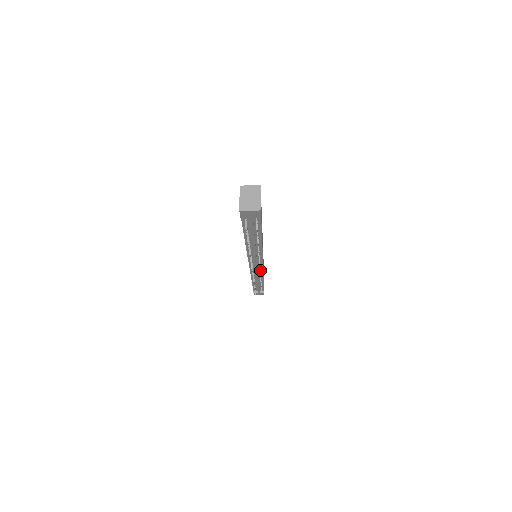
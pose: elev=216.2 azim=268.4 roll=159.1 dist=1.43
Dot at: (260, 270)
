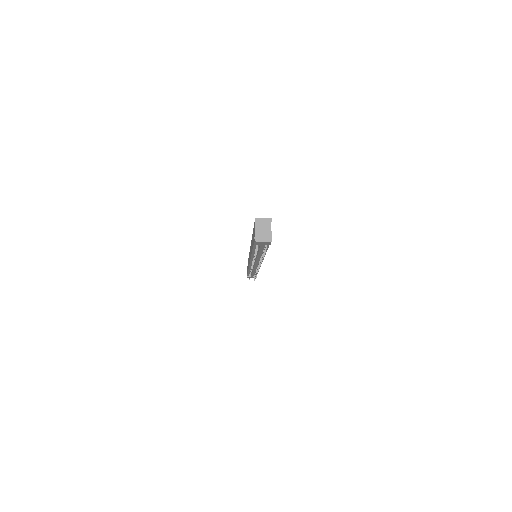
Dot at: occluded
